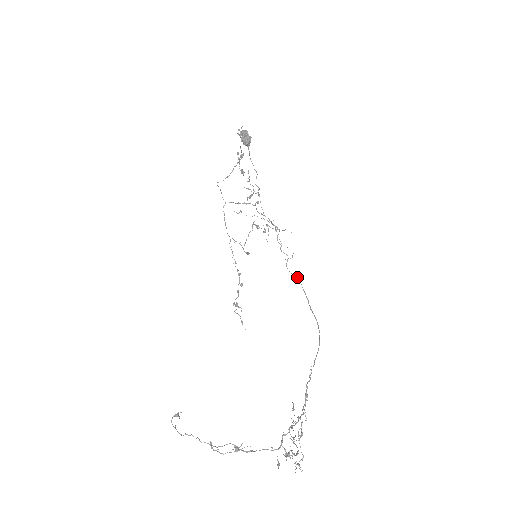
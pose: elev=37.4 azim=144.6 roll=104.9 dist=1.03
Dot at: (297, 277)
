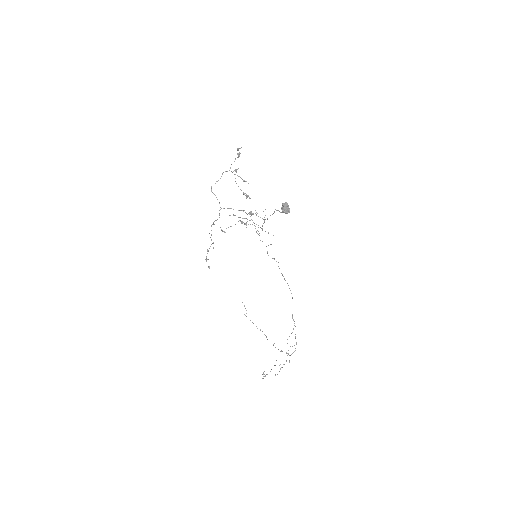
Dot at: occluded
